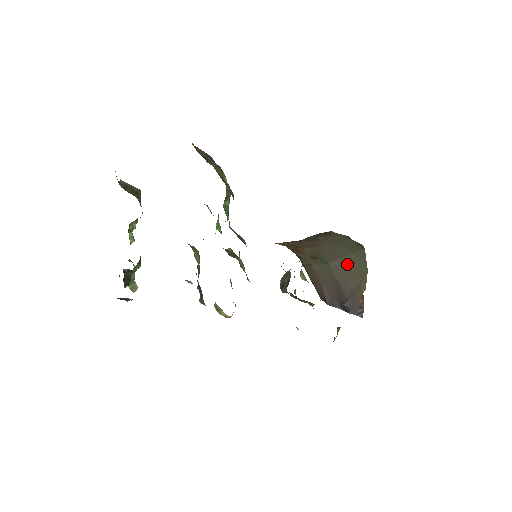
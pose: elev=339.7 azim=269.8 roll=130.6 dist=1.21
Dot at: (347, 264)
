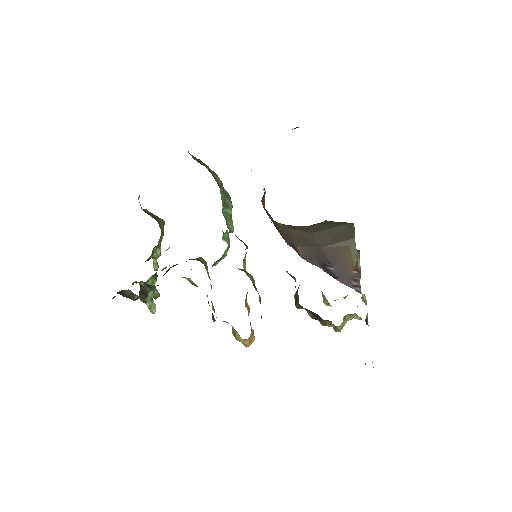
Dot at: (332, 234)
